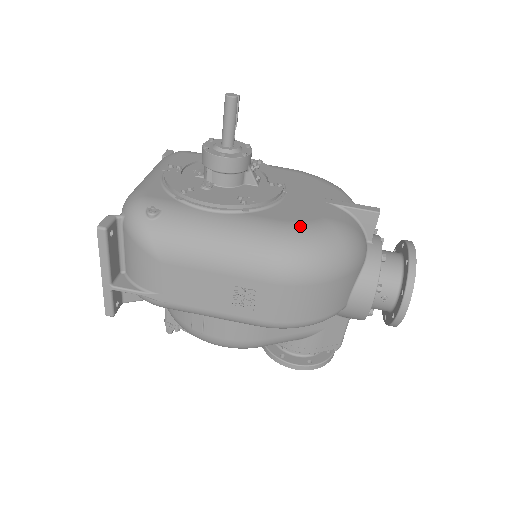
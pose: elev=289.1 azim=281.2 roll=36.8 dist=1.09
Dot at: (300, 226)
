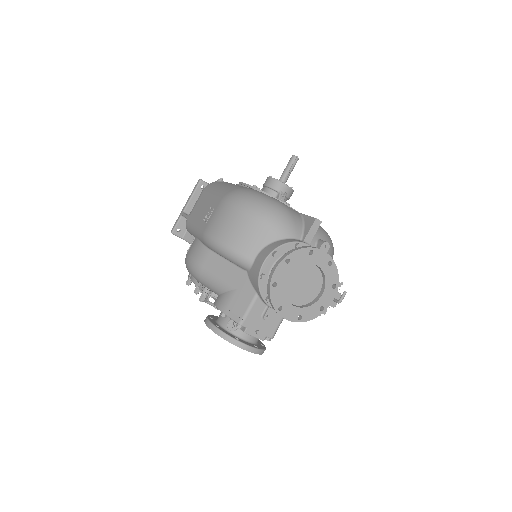
Dot at: (261, 192)
